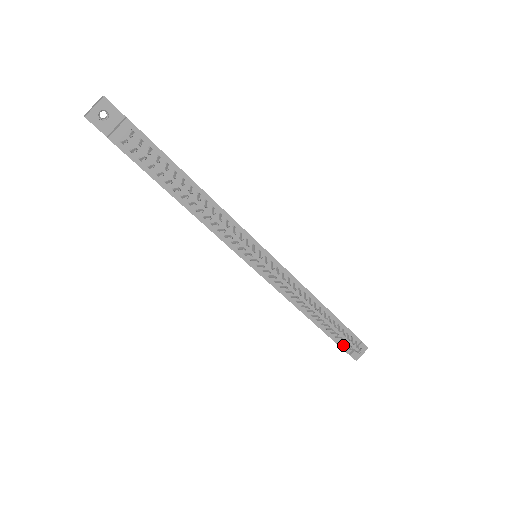
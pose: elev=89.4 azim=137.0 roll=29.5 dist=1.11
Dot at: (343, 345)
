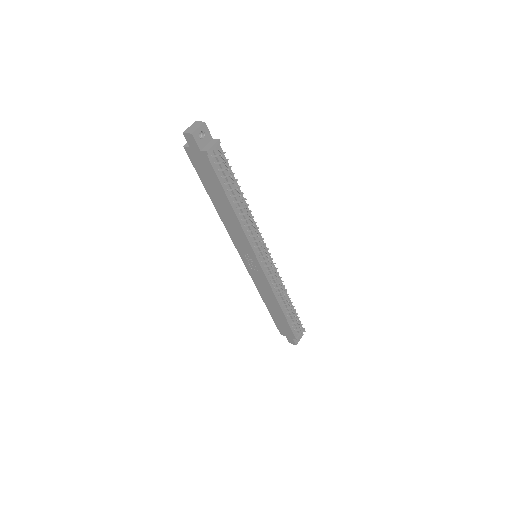
Dot at: (294, 330)
